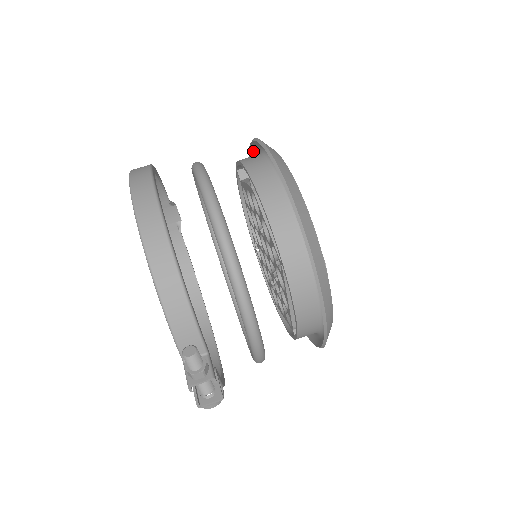
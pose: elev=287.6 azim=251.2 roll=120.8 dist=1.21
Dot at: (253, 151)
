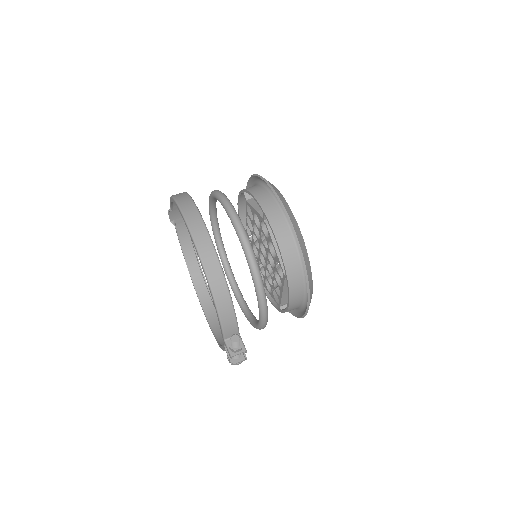
Dot at: (256, 178)
